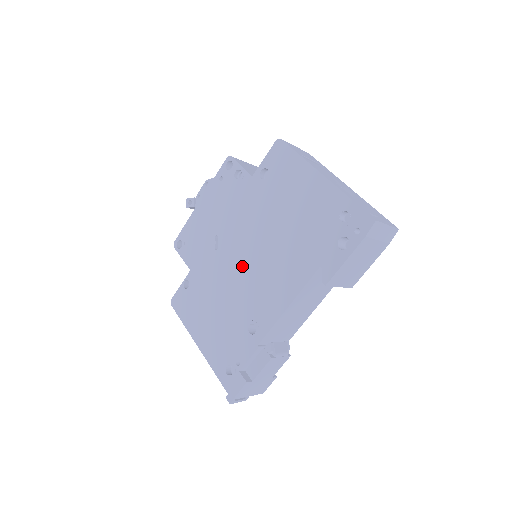
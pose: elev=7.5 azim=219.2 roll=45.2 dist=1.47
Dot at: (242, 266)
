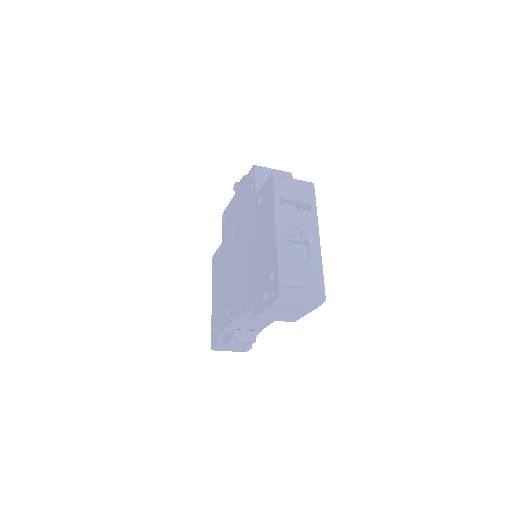
Dot at: (235, 264)
